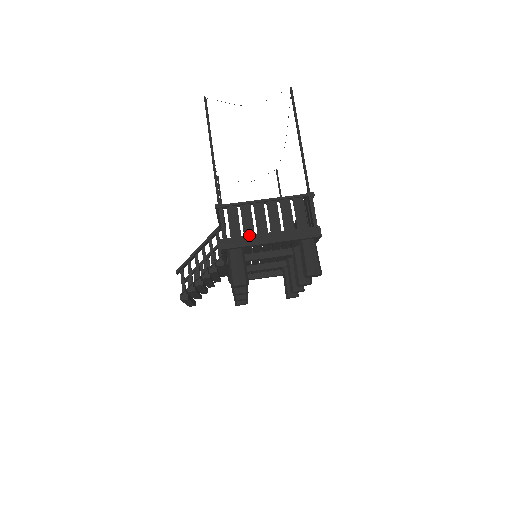
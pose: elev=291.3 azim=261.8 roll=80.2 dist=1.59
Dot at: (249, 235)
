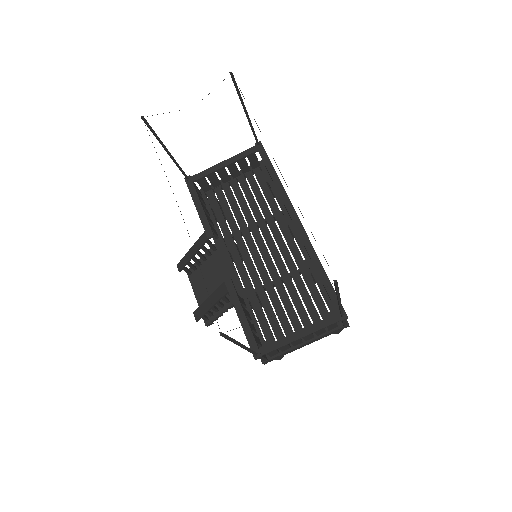
Dot at: (287, 352)
